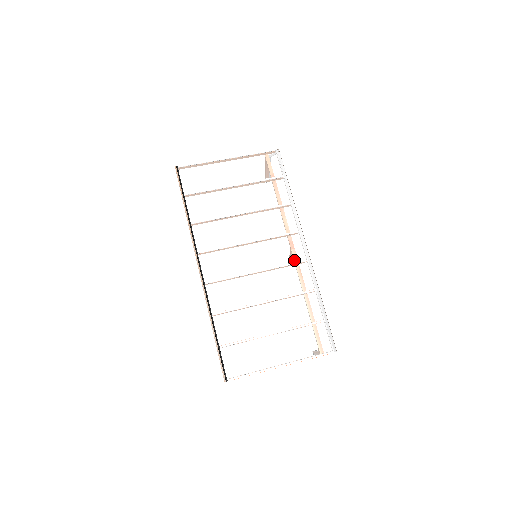
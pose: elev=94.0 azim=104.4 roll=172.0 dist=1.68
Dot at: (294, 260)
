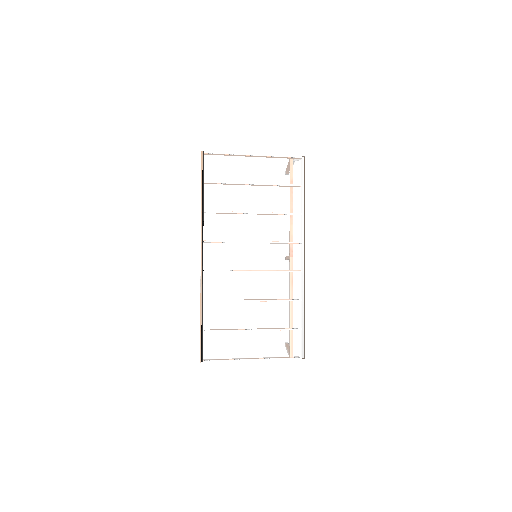
Dot at: (289, 268)
